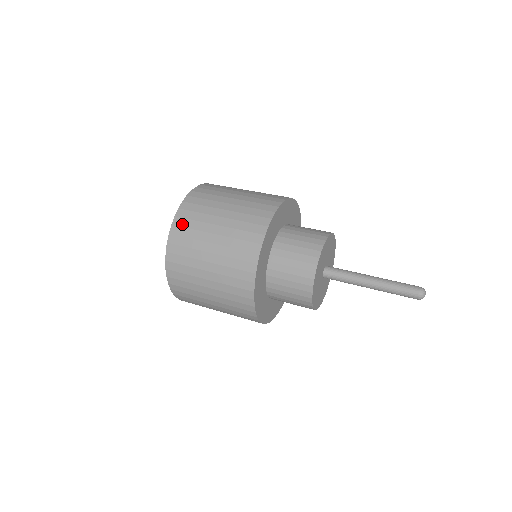
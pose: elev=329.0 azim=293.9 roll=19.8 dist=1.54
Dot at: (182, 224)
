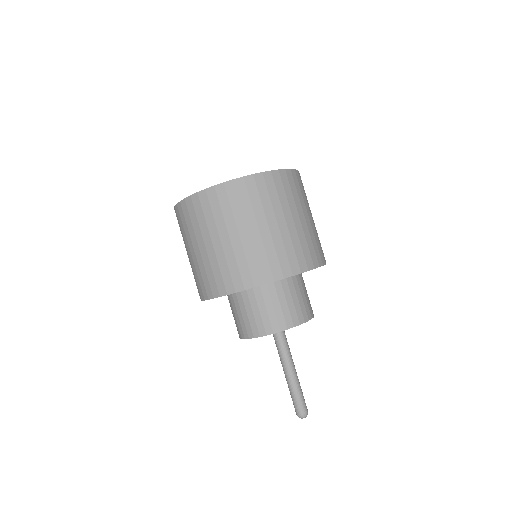
Dot at: (211, 200)
